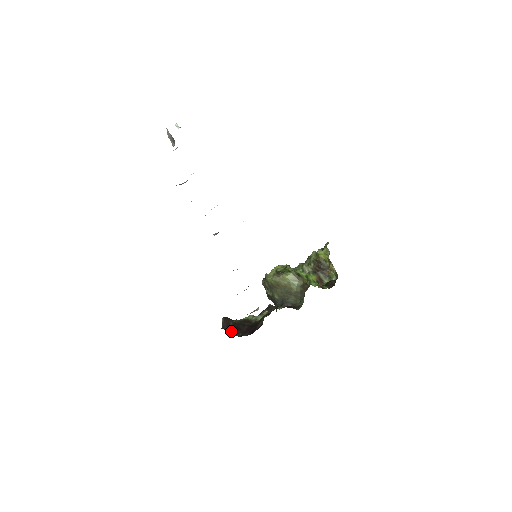
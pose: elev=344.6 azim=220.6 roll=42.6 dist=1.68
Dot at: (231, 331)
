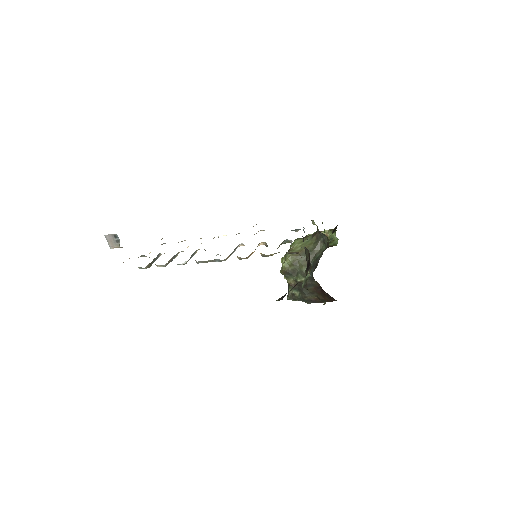
Dot at: occluded
